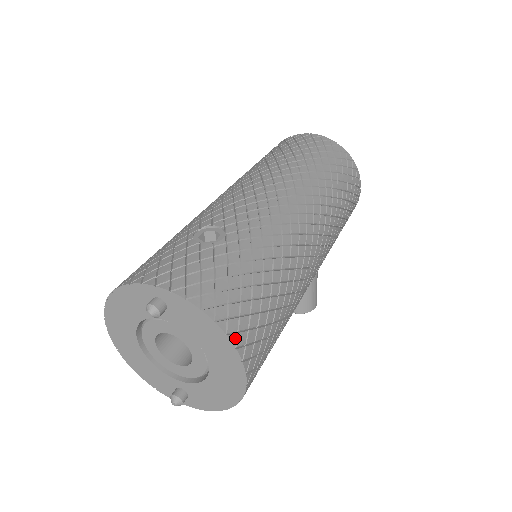
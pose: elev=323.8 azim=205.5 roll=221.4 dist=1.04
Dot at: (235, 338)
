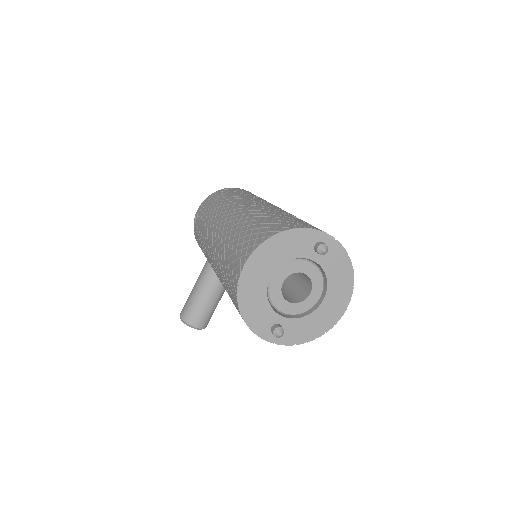
Dot at: (352, 281)
